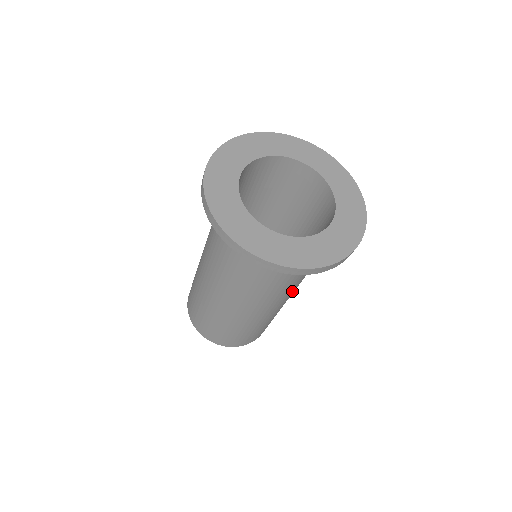
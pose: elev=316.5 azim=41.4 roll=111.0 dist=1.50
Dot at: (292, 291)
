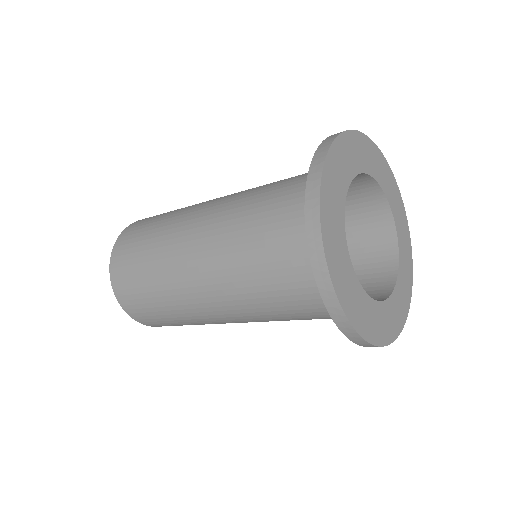
Dot at: occluded
